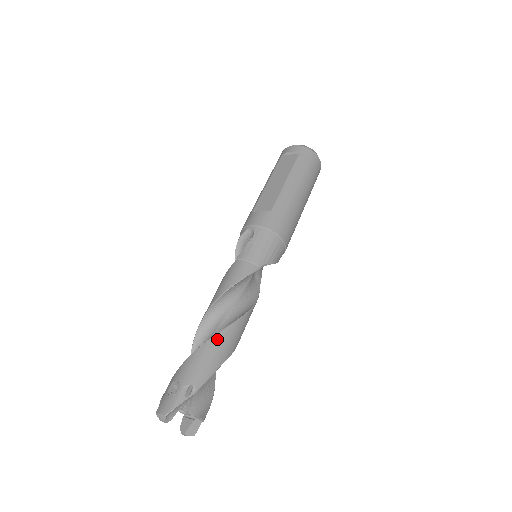
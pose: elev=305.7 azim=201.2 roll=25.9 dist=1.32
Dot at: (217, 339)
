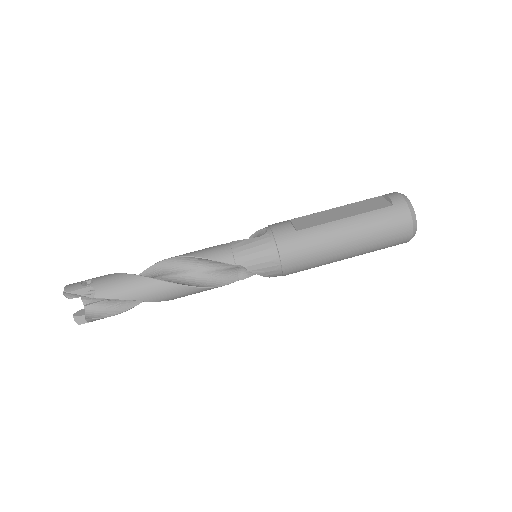
Dot at: (143, 281)
